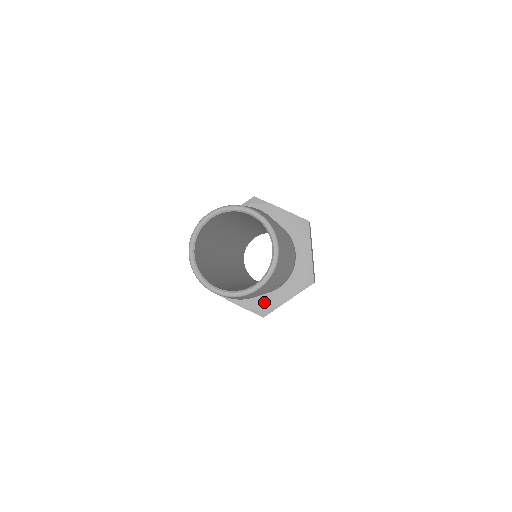
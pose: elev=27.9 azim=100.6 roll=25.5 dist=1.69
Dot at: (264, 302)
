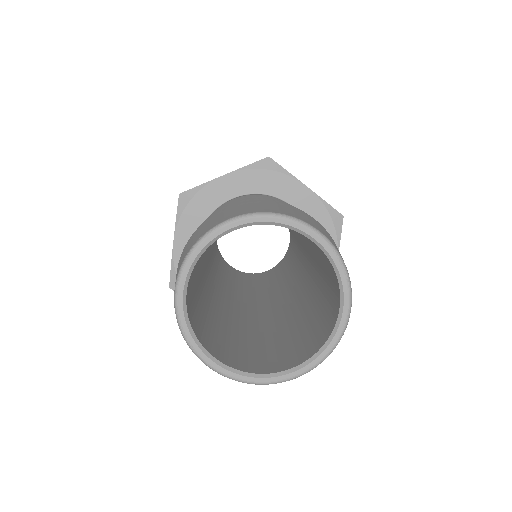
Dot at: occluded
